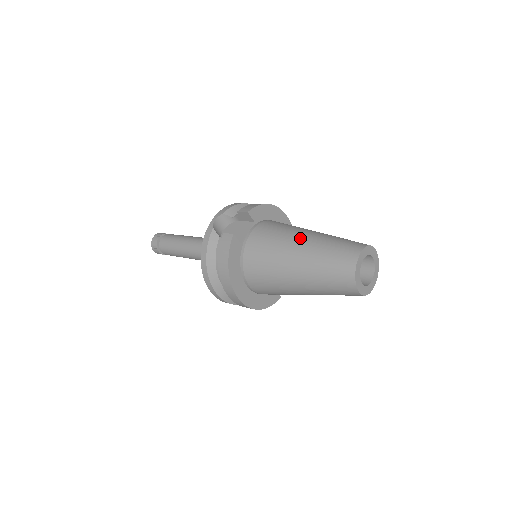
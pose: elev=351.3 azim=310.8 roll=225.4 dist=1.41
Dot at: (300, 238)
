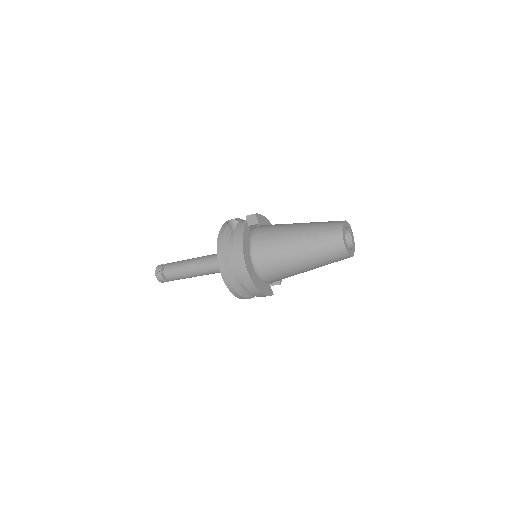
Dot at: (297, 223)
